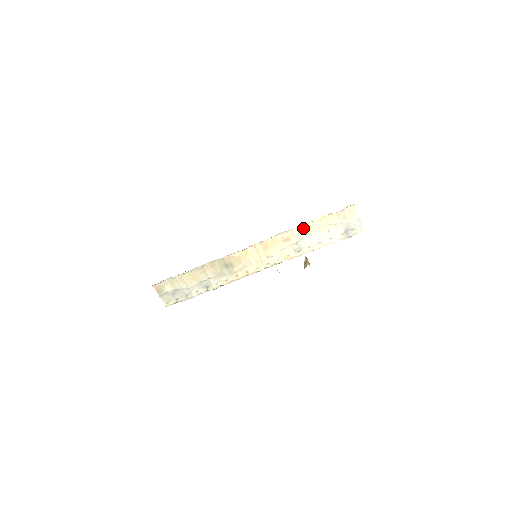
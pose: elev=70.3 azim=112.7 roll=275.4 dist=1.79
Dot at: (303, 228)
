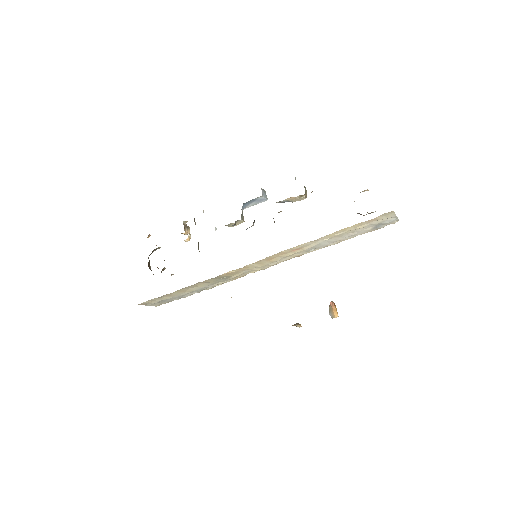
Dot at: (319, 239)
